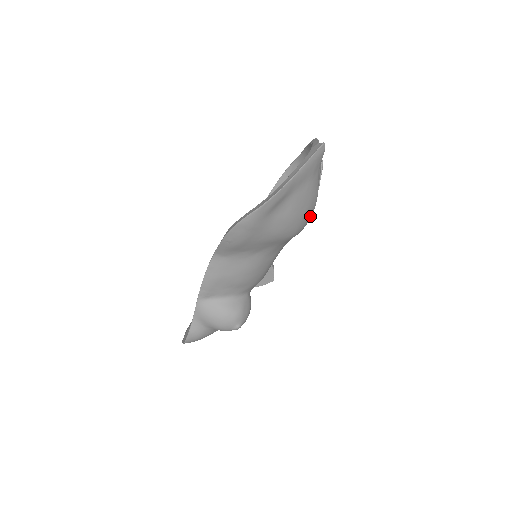
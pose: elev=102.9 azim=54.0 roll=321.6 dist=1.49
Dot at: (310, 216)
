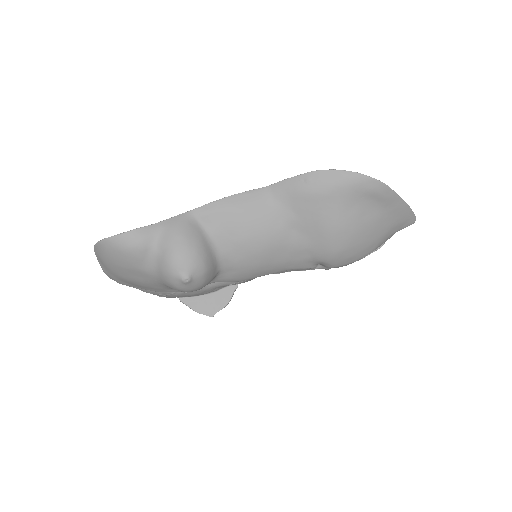
Dot at: (352, 259)
